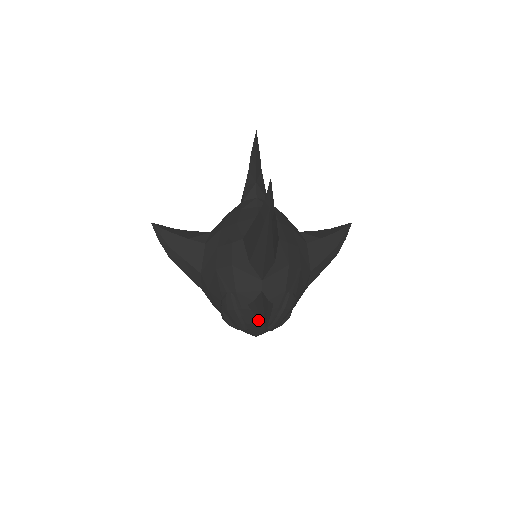
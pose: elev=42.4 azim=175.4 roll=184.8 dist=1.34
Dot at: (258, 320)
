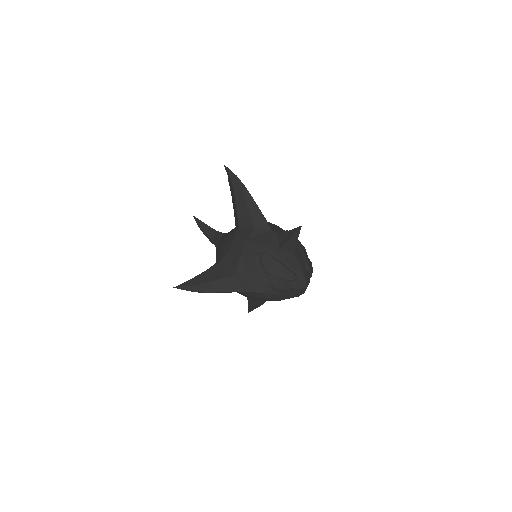
Dot at: (292, 235)
